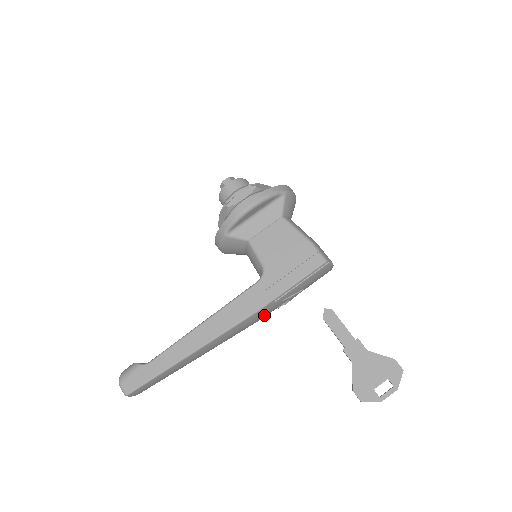
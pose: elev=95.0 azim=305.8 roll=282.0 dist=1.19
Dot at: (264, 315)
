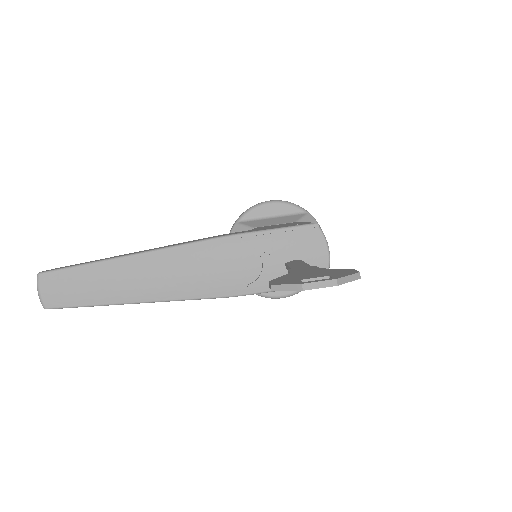
Dot at: (225, 268)
